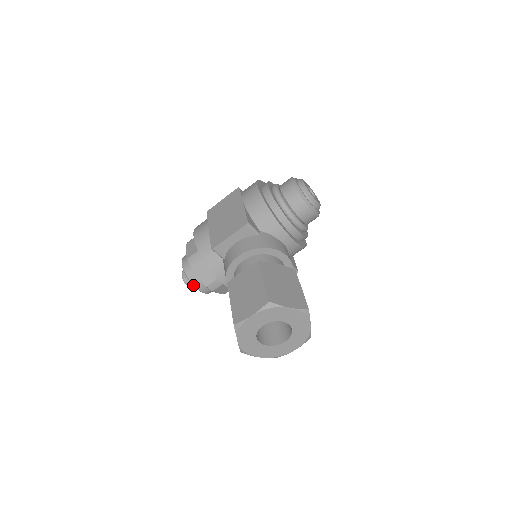
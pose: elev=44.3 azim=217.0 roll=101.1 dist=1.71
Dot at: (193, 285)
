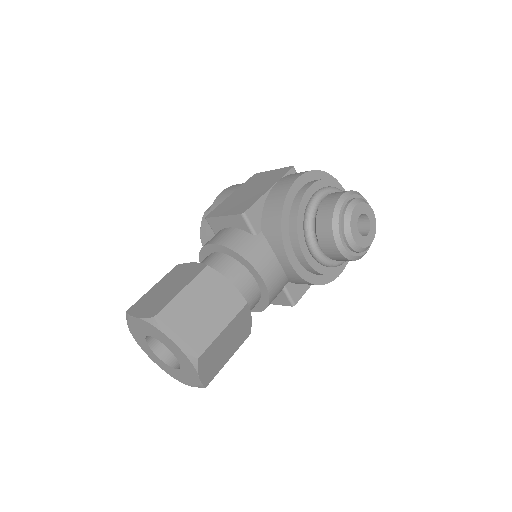
Dot at: (201, 242)
